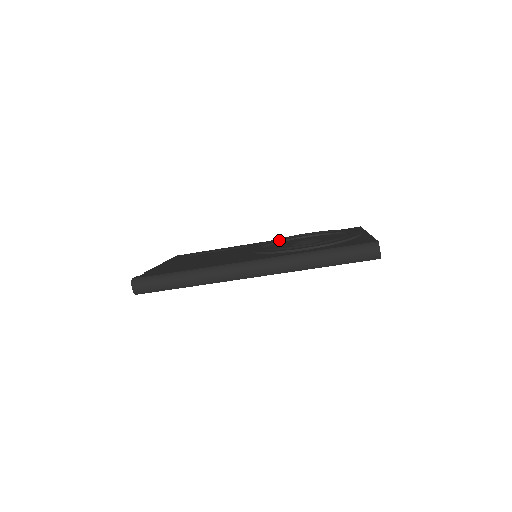
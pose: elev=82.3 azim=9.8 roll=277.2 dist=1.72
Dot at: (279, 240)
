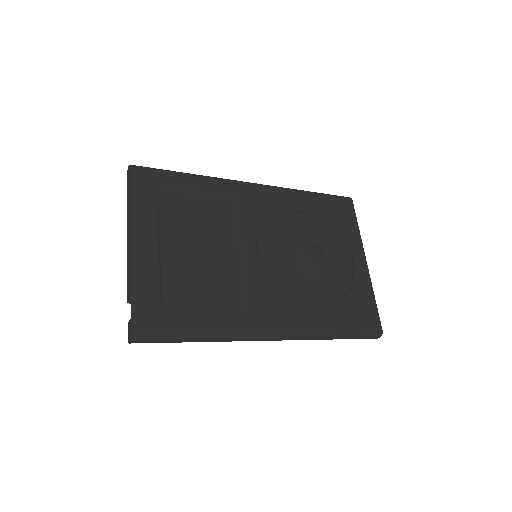
Dot at: (277, 213)
